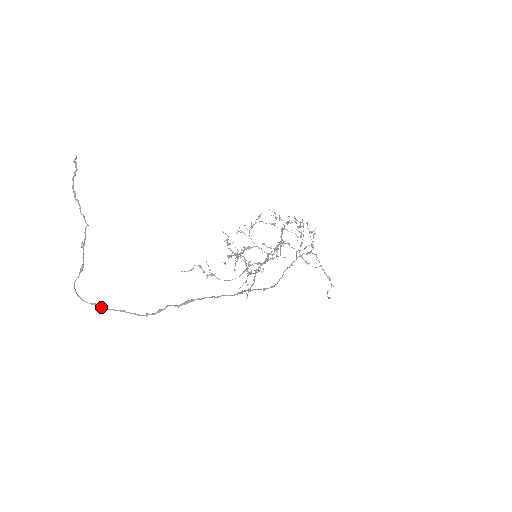
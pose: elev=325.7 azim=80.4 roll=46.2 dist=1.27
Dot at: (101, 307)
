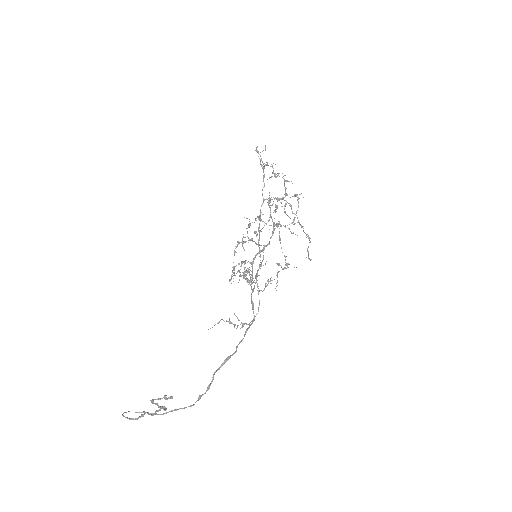
Dot at: (155, 414)
